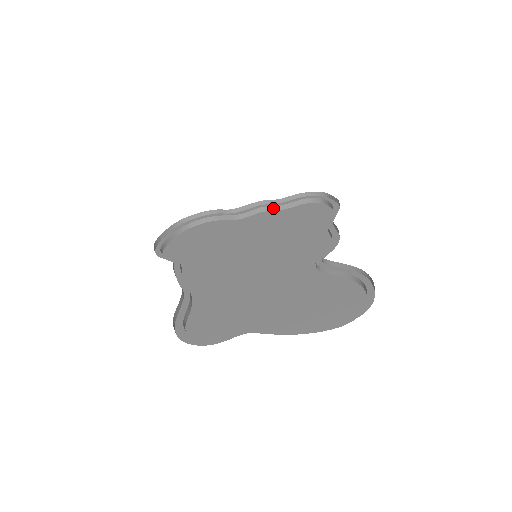
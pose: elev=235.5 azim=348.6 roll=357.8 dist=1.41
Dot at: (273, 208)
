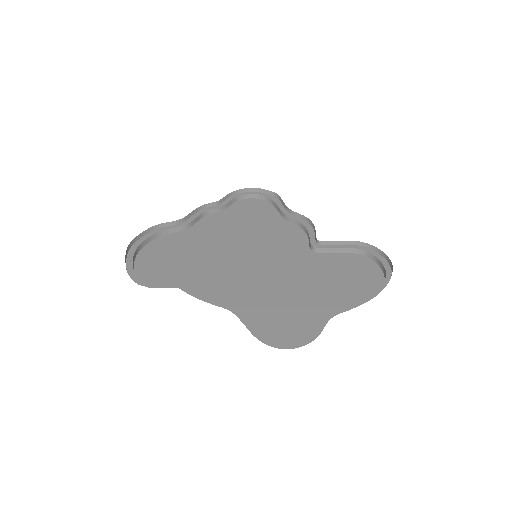
Dot at: (214, 211)
